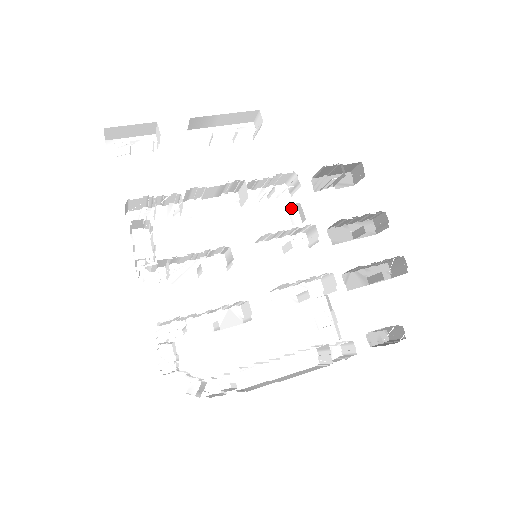
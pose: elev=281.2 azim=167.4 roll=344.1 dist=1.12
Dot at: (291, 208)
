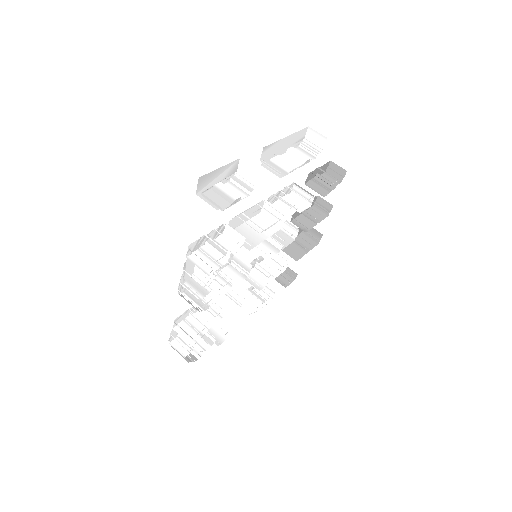
Dot at: occluded
